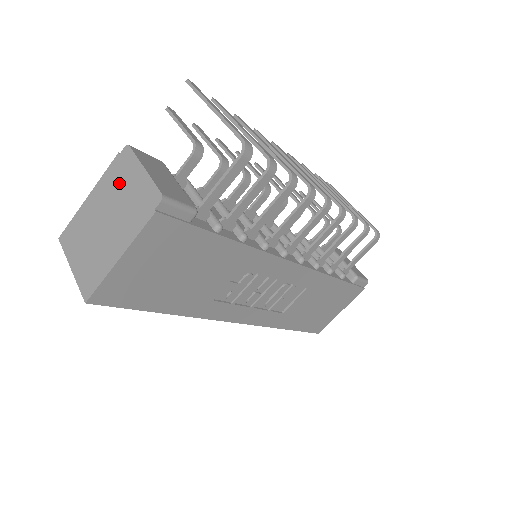
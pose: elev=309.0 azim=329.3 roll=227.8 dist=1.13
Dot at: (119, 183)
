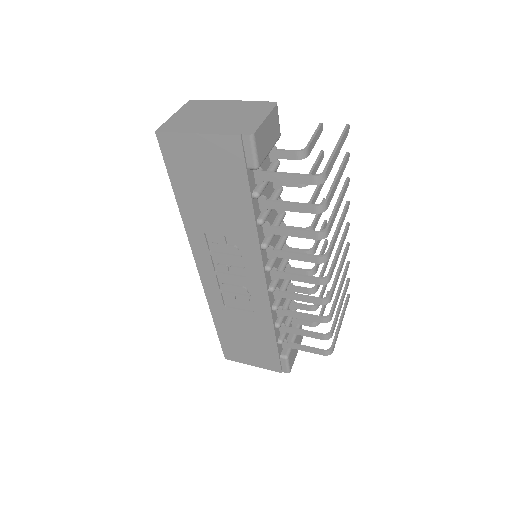
Dot at: (248, 110)
